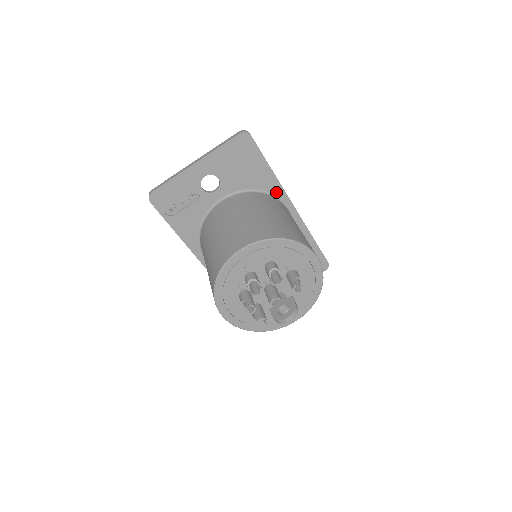
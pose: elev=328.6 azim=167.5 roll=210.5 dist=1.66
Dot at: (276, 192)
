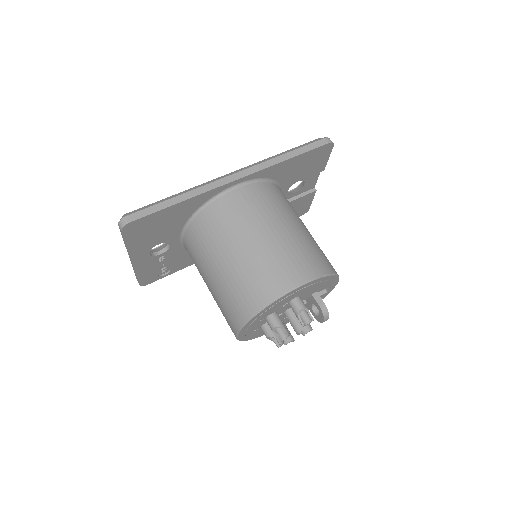
Dot at: (208, 197)
